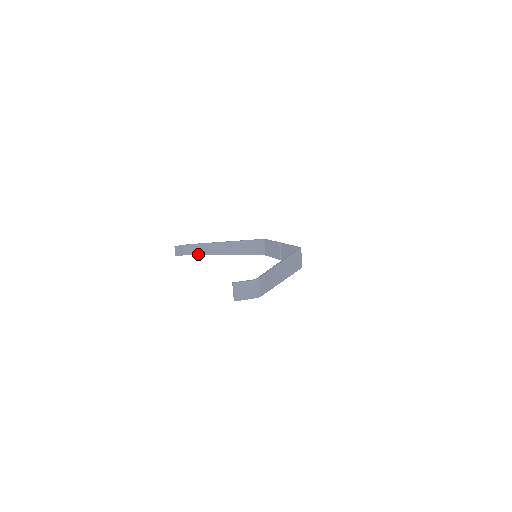
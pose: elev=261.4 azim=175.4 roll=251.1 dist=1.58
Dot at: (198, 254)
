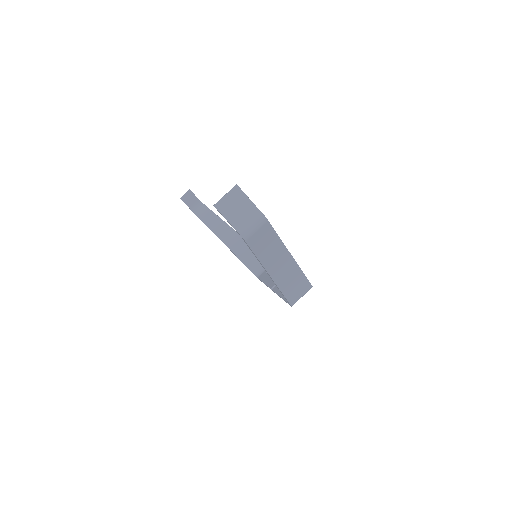
Dot at: (200, 218)
